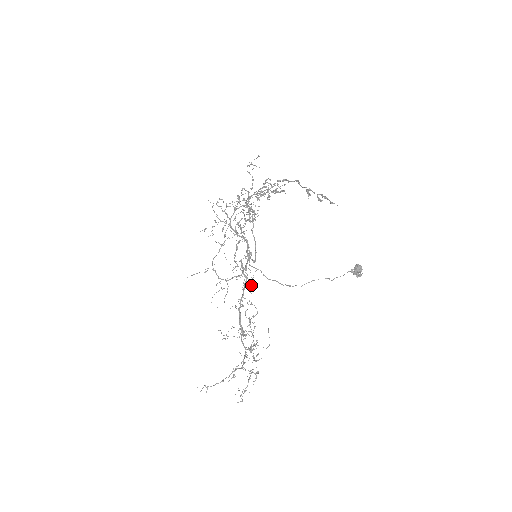
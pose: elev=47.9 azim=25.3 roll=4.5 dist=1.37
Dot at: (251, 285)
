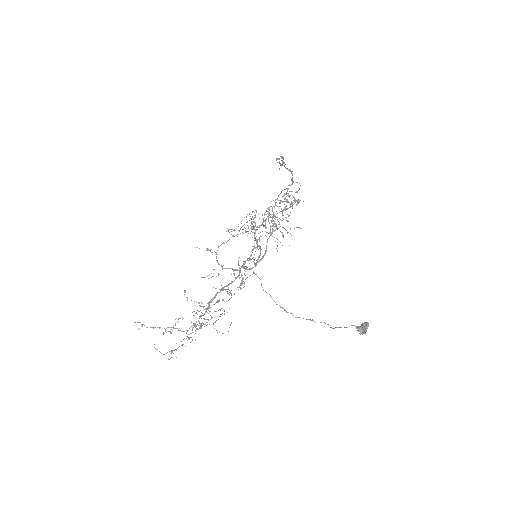
Dot at: (242, 283)
